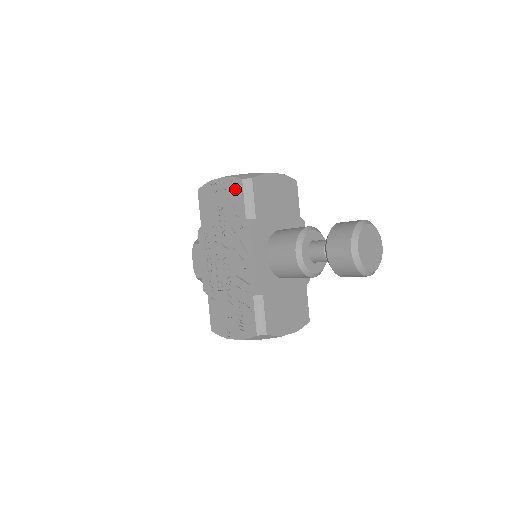
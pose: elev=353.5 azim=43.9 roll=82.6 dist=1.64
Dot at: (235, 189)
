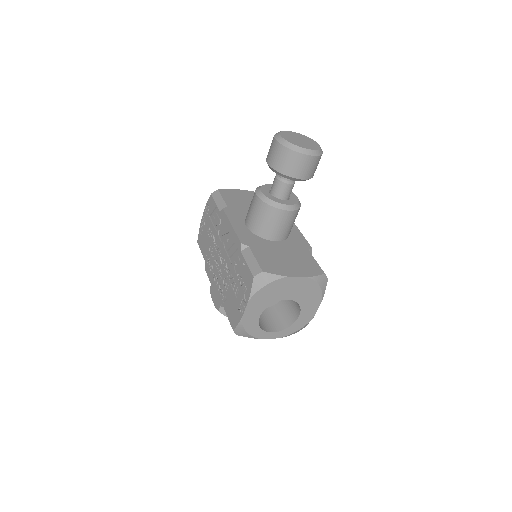
Dot at: (210, 205)
